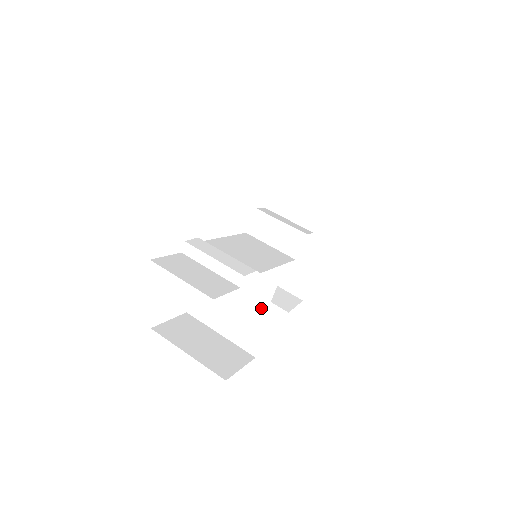
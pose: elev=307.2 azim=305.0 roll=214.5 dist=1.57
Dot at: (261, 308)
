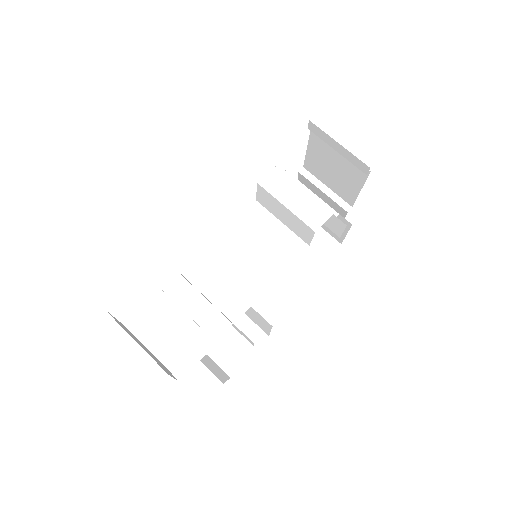
Dot at: (249, 341)
